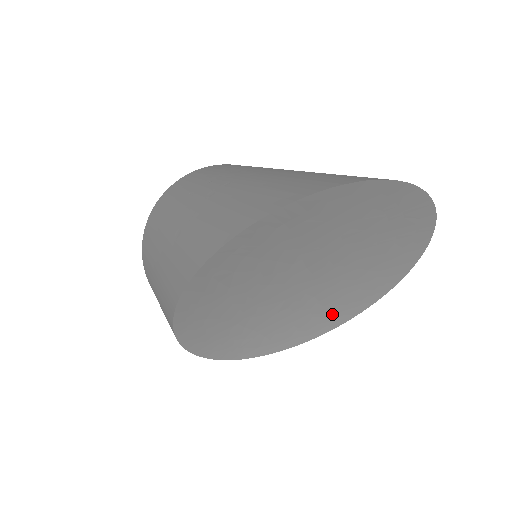
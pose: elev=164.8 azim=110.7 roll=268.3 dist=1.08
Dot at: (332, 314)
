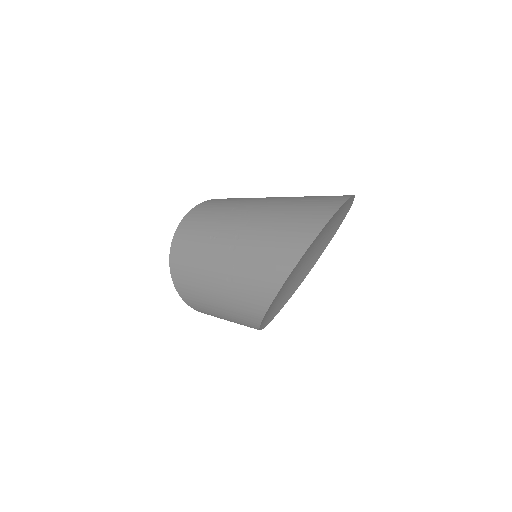
Dot at: (314, 259)
